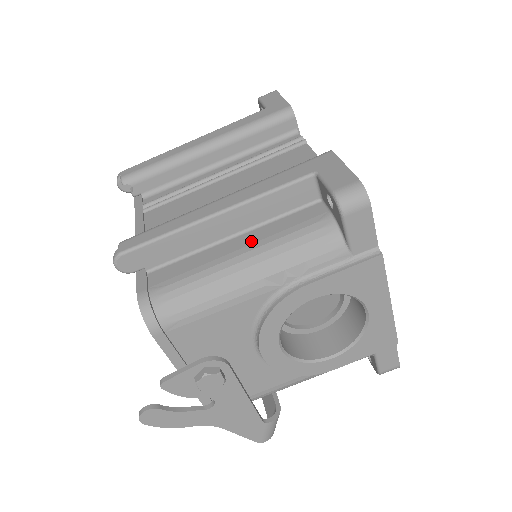
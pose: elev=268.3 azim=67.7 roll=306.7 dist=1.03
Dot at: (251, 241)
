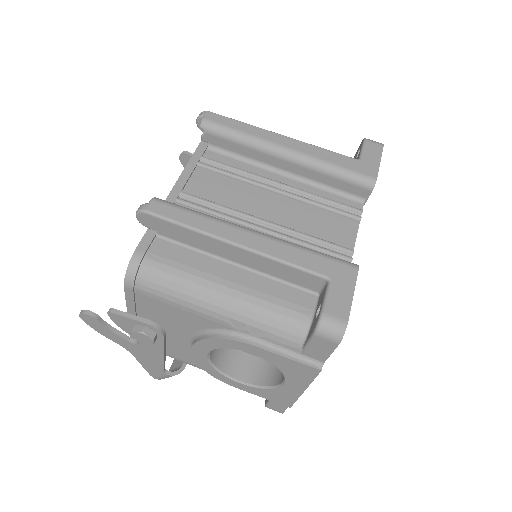
Dot at: (244, 282)
